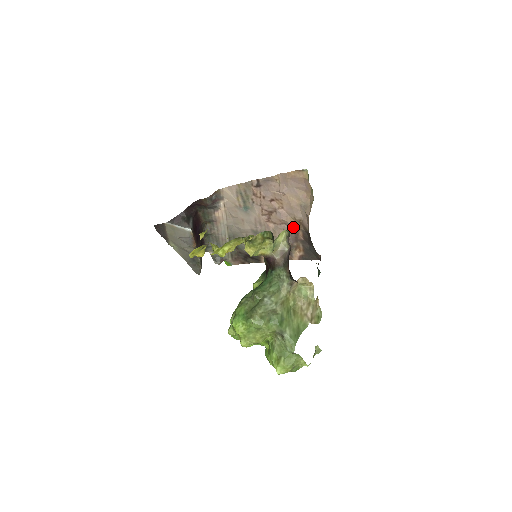
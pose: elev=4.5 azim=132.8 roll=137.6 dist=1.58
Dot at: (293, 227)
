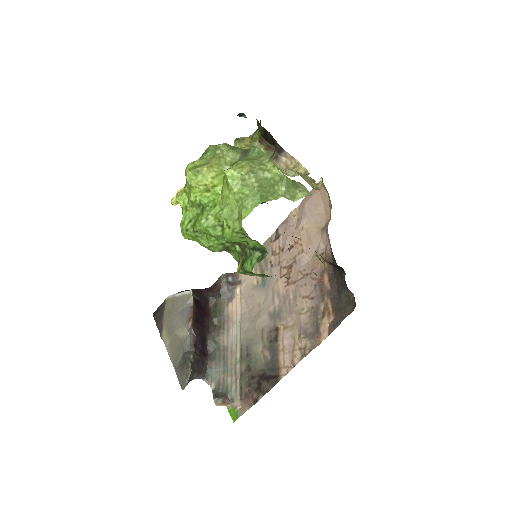
Dot at: occluded
